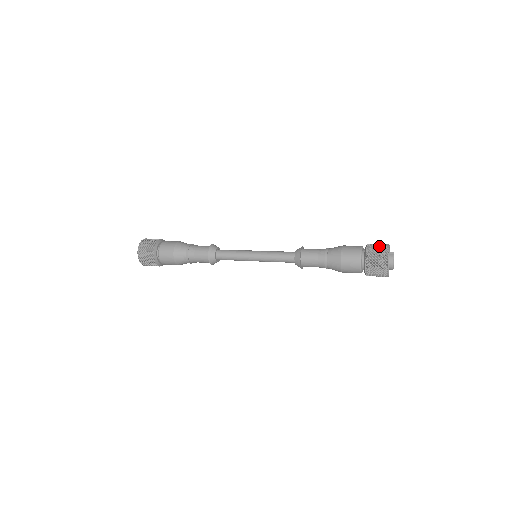
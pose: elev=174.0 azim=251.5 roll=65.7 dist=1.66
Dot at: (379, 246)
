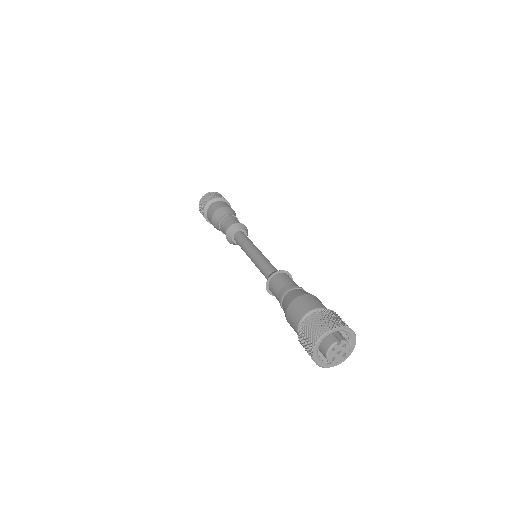
Dot at: (327, 320)
